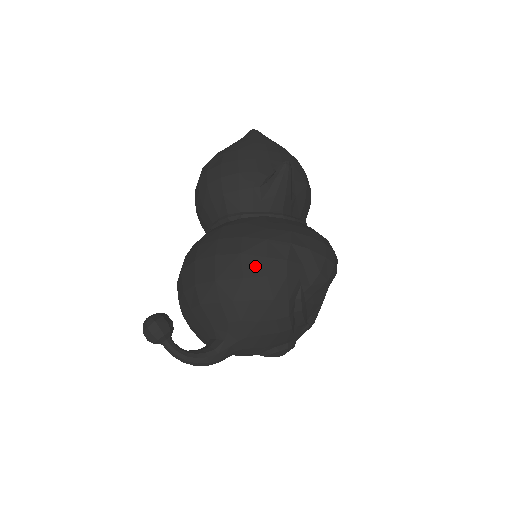
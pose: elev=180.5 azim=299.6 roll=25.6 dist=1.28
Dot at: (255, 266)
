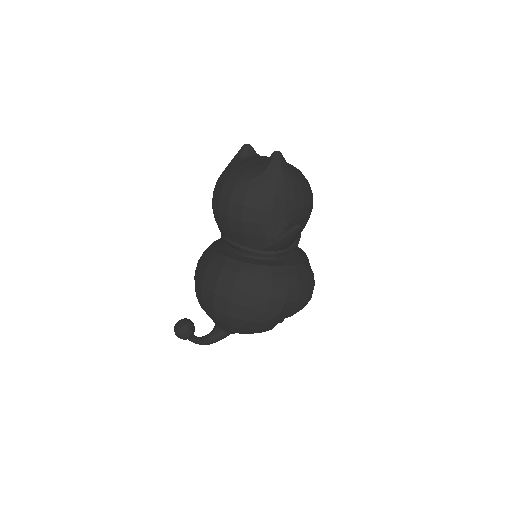
Dot at: (257, 316)
